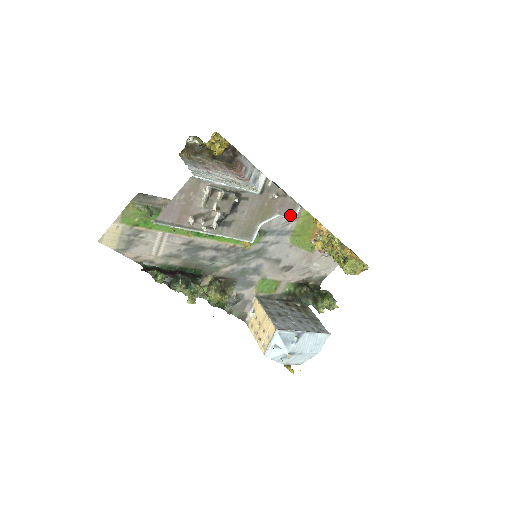
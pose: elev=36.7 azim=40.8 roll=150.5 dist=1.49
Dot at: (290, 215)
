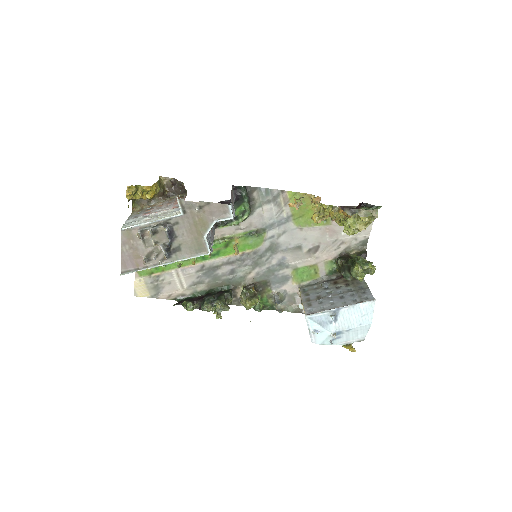
Dot at: (226, 216)
